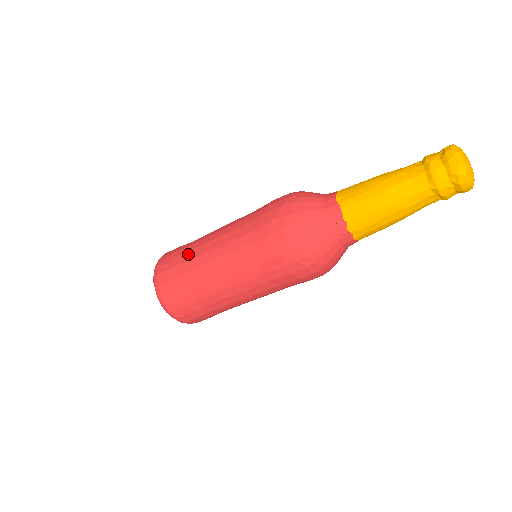
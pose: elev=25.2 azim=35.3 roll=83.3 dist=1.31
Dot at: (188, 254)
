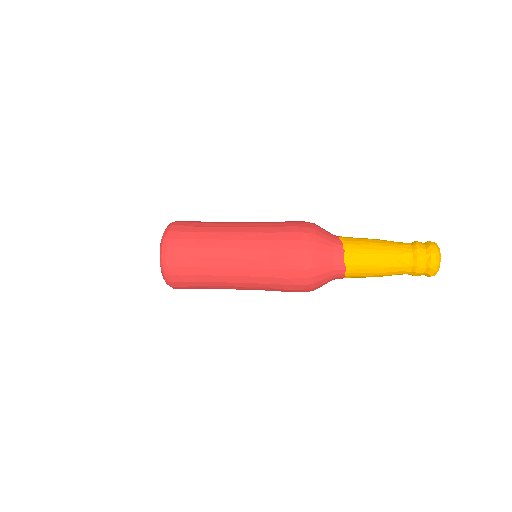
Dot at: (202, 260)
